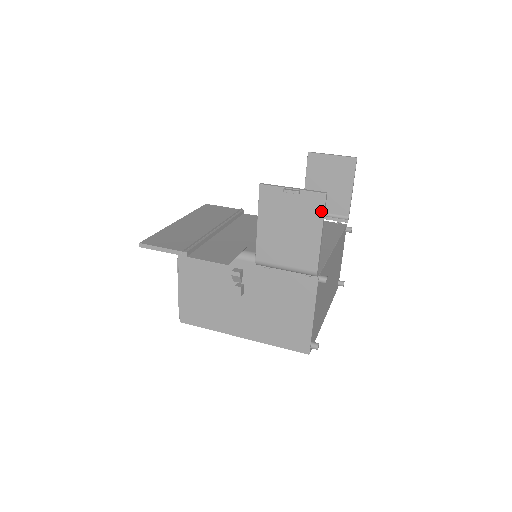
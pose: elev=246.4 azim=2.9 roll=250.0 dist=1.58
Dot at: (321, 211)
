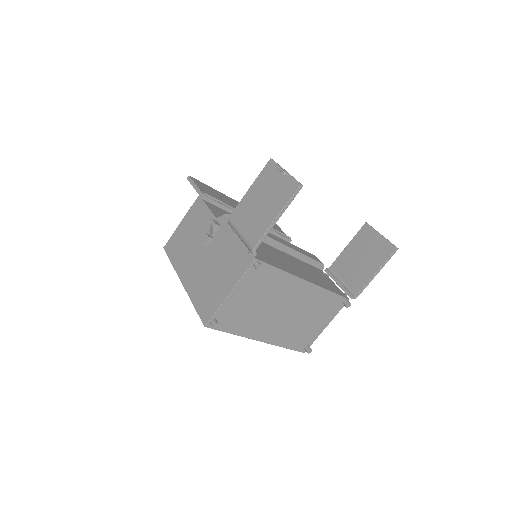
Dot at: (289, 197)
